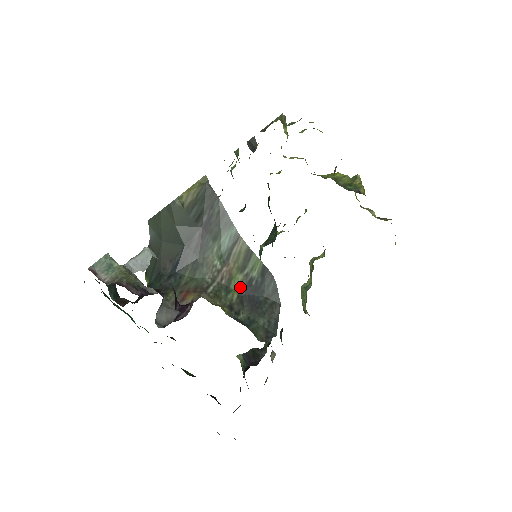
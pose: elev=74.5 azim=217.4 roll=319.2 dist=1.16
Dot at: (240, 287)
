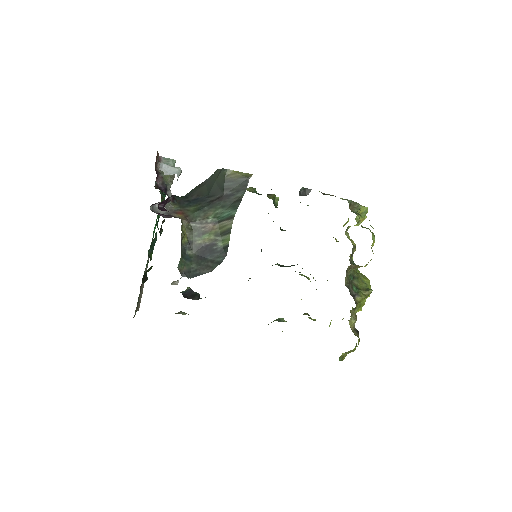
Dot at: (207, 241)
